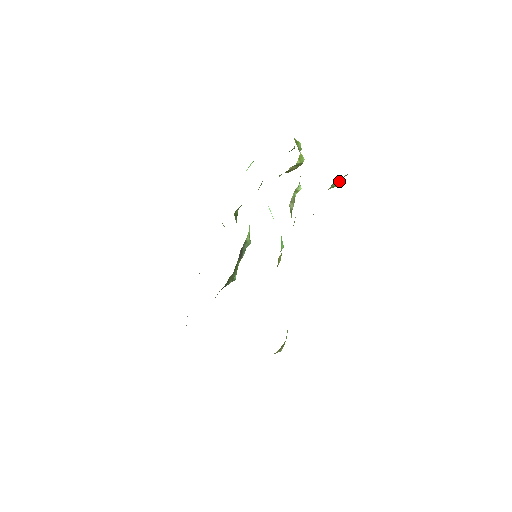
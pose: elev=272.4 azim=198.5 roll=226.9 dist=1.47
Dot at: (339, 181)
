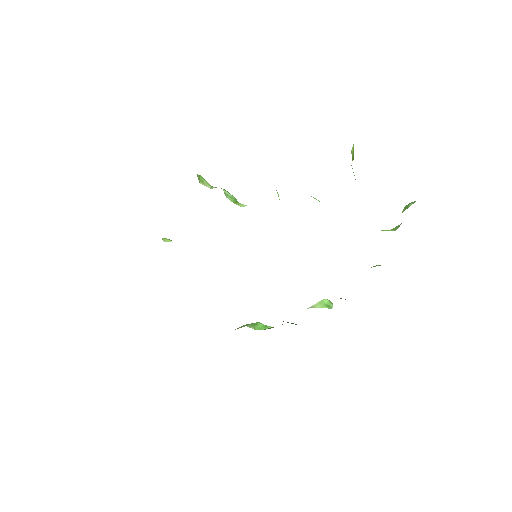
Dot at: occluded
